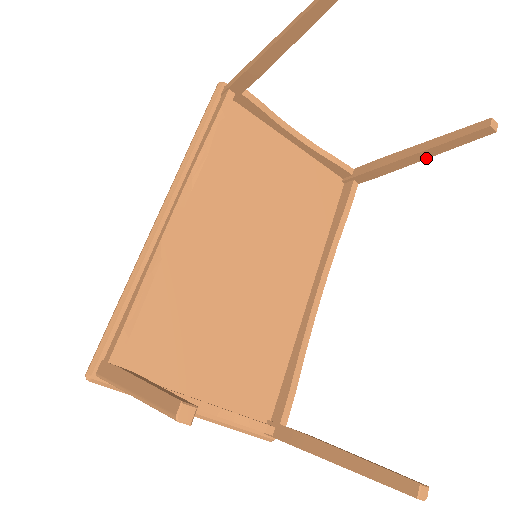
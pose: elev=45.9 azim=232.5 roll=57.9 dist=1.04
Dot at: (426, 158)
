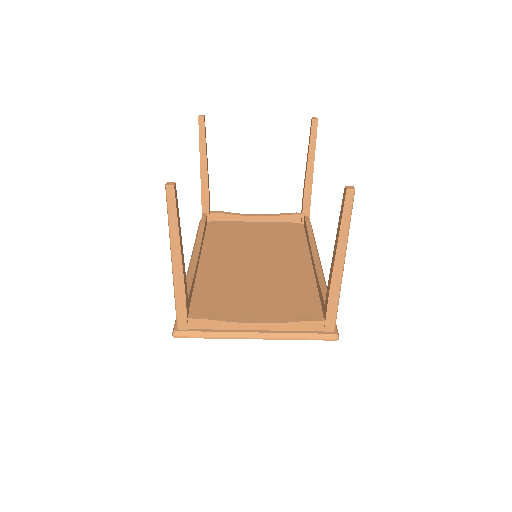
Dot at: occluded
